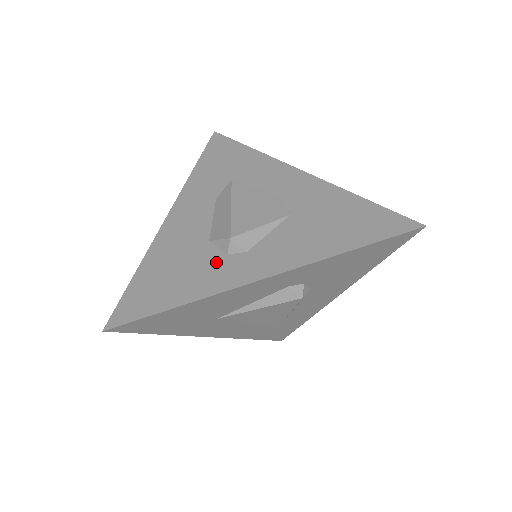
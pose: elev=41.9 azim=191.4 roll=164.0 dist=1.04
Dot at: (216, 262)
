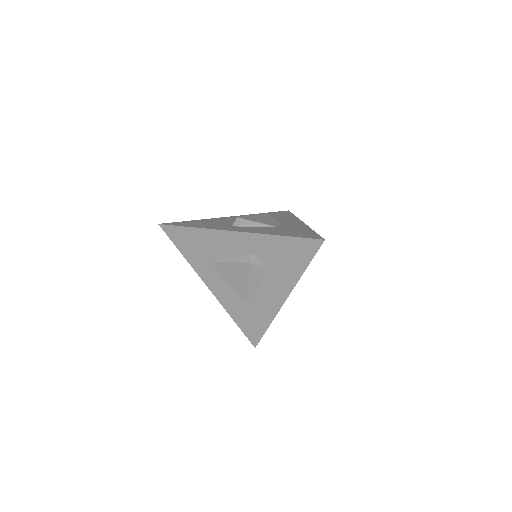
Dot at: (224, 225)
